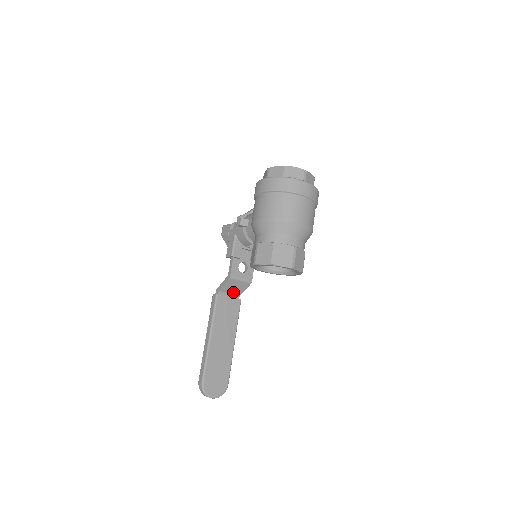
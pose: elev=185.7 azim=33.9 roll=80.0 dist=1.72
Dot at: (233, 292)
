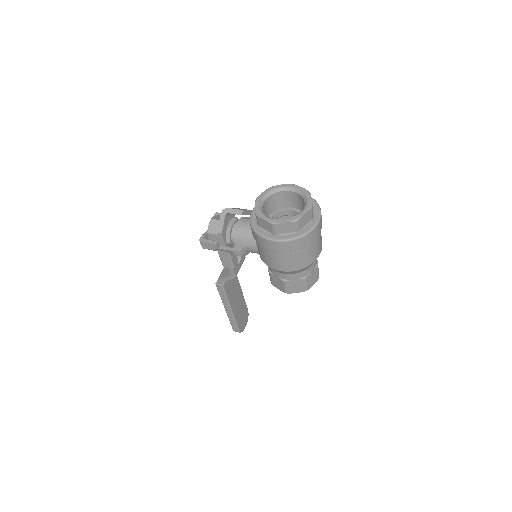
Dot at: occluded
